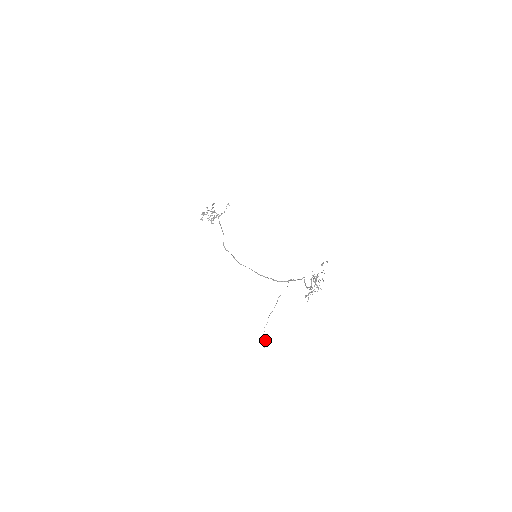
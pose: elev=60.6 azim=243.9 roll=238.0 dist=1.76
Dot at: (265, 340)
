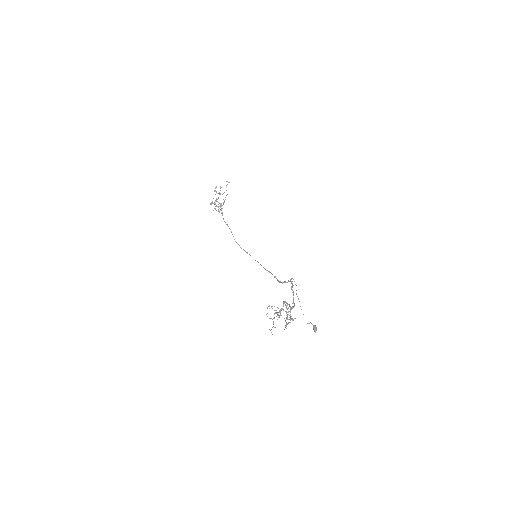
Dot at: (313, 327)
